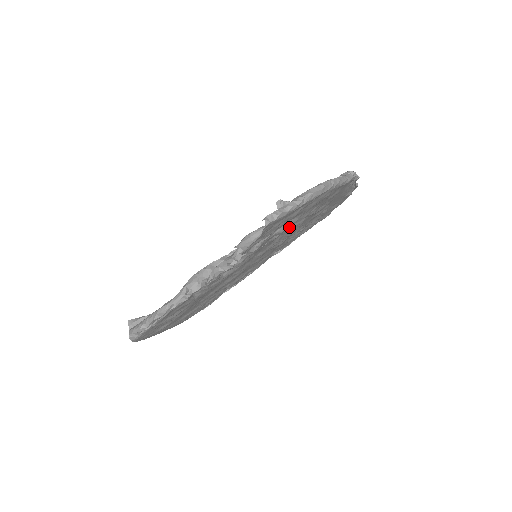
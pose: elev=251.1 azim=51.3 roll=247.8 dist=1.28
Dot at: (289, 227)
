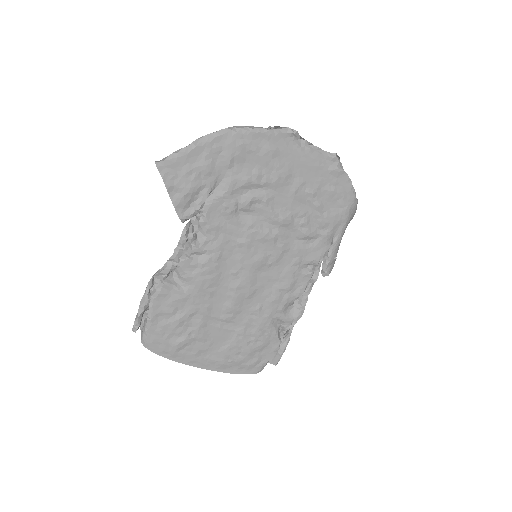
Dot at: (242, 198)
